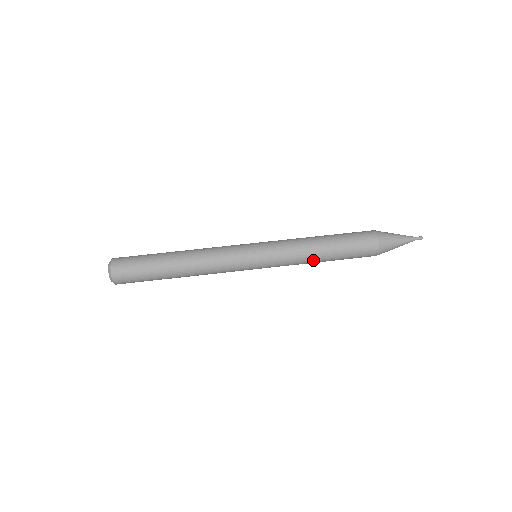
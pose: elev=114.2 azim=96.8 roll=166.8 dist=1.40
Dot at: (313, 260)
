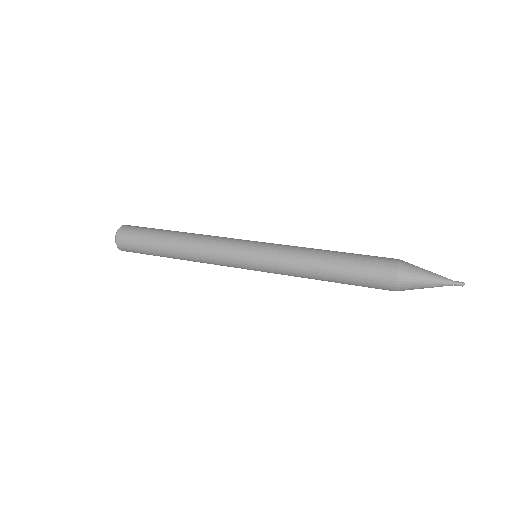
Dot at: (313, 269)
